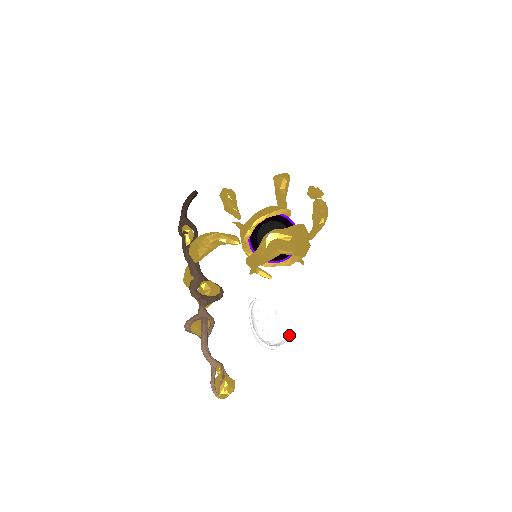
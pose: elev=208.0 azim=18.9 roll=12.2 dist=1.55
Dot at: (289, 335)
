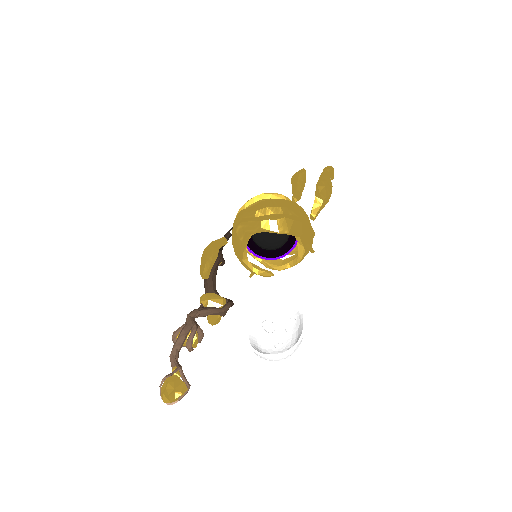
Dot at: (297, 341)
